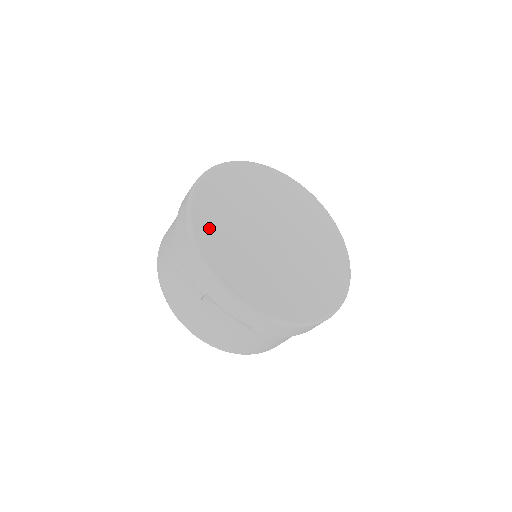
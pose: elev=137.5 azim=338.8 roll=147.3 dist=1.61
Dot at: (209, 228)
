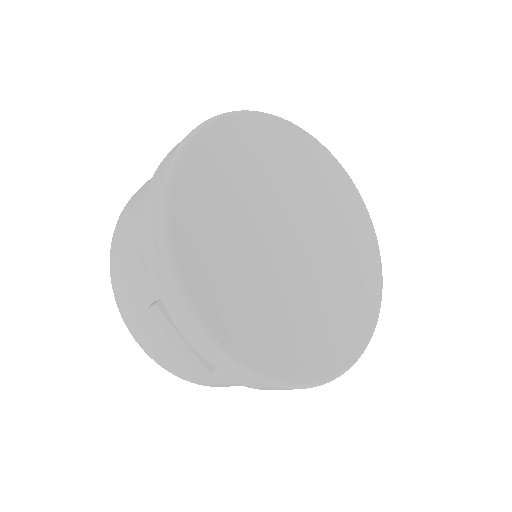
Dot at: (195, 202)
